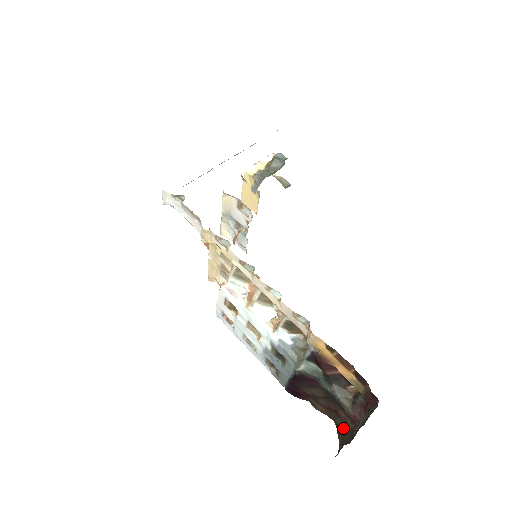
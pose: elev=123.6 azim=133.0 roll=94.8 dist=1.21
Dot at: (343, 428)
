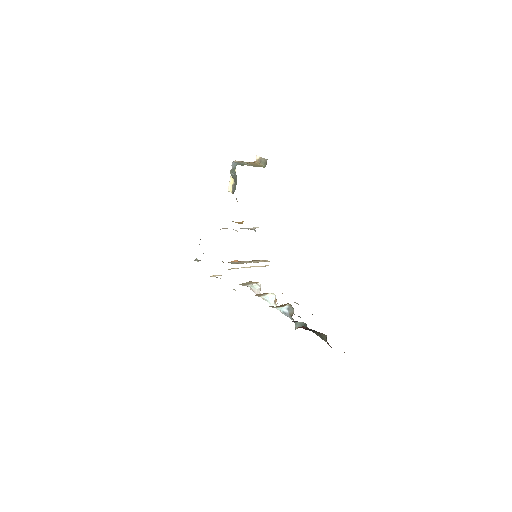
Dot at: occluded
